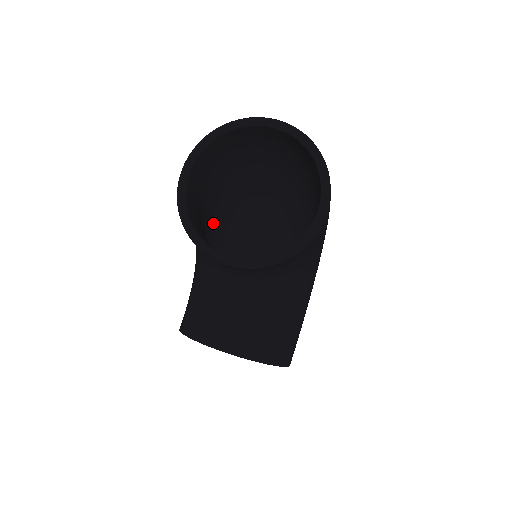
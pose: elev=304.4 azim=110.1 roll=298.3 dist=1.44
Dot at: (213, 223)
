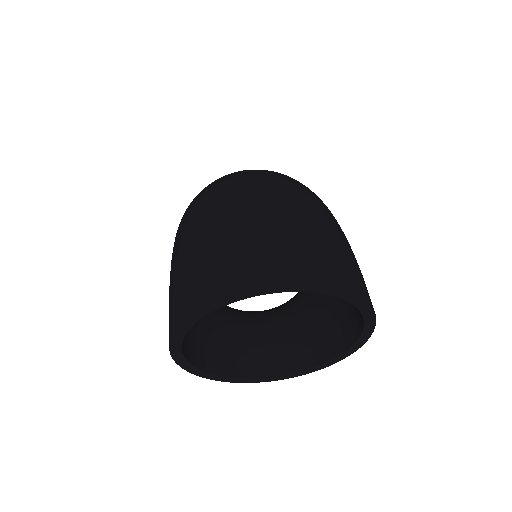
Dot at: occluded
